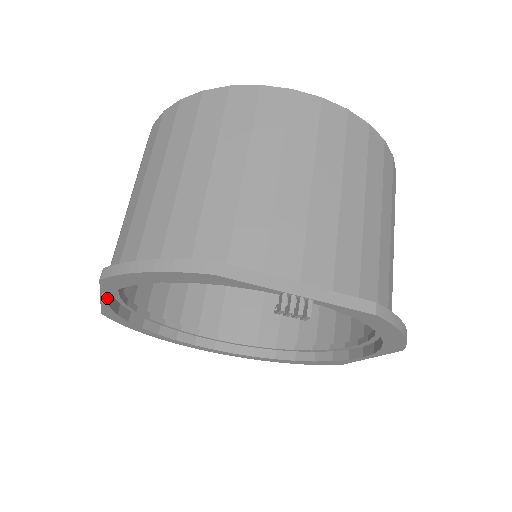
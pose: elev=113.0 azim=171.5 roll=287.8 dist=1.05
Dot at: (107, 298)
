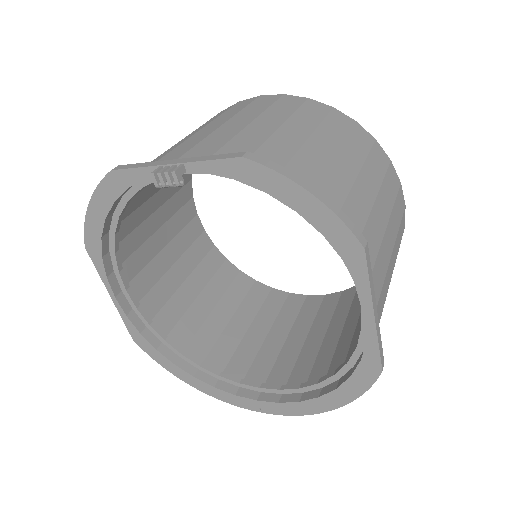
Dot at: (112, 291)
